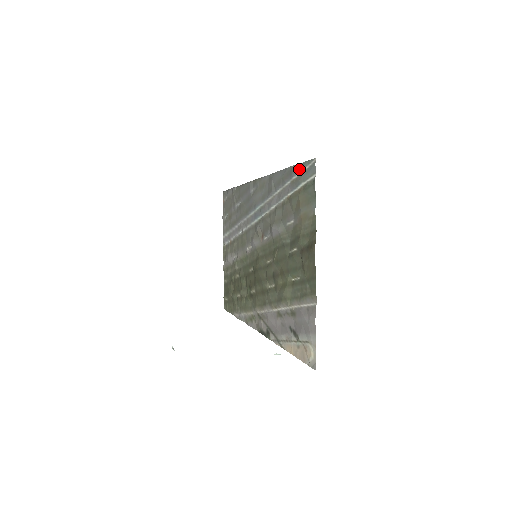
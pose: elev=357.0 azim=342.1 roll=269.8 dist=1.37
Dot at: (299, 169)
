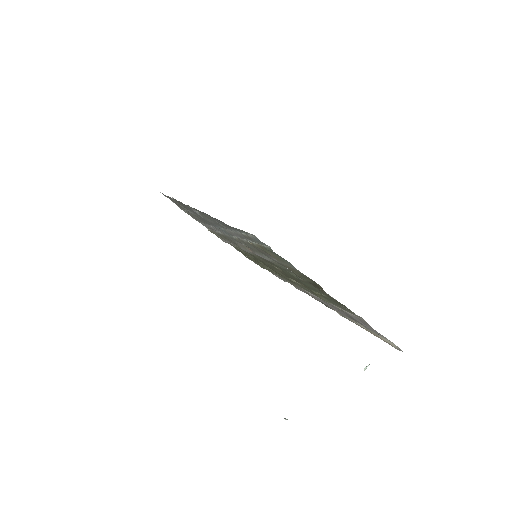
Dot at: occluded
